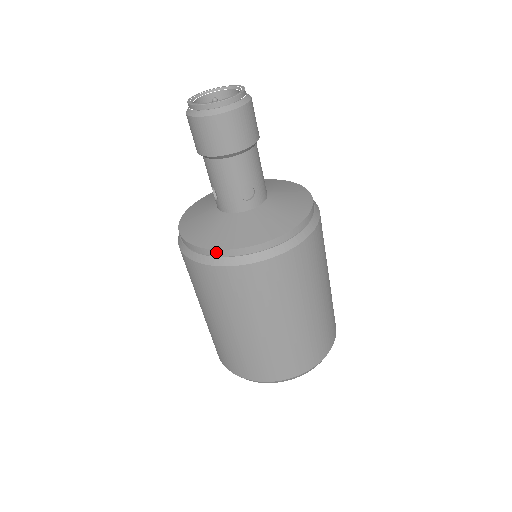
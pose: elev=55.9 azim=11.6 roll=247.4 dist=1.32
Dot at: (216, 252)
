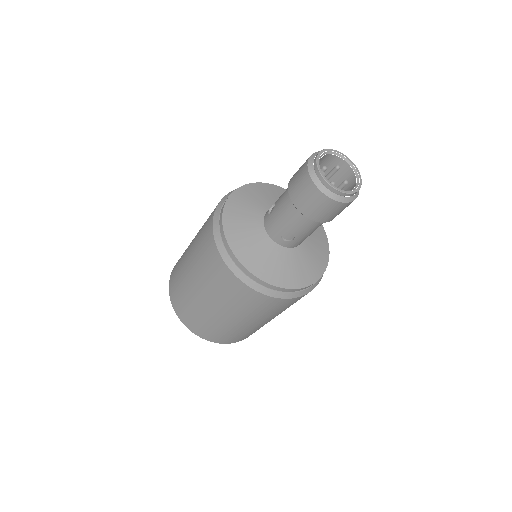
Dot at: (228, 248)
